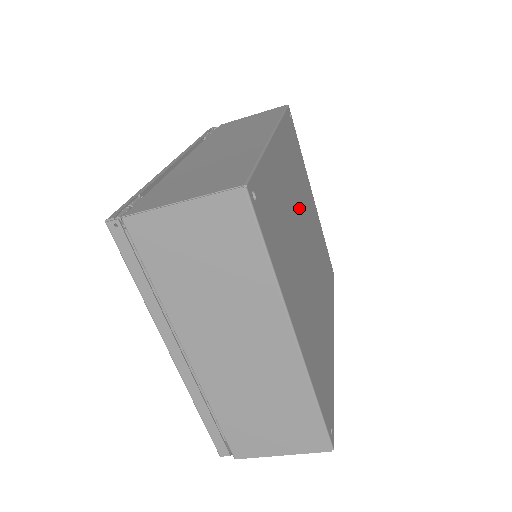
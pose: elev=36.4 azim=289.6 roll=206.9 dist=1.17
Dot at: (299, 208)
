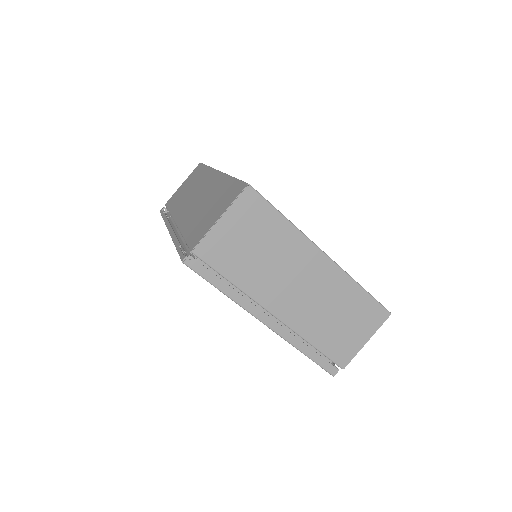
Dot at: occluded
